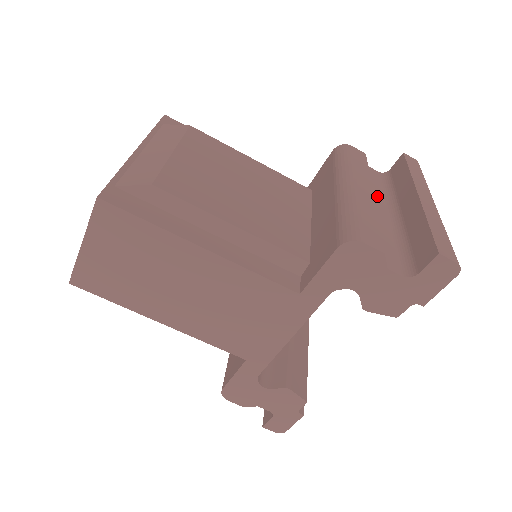
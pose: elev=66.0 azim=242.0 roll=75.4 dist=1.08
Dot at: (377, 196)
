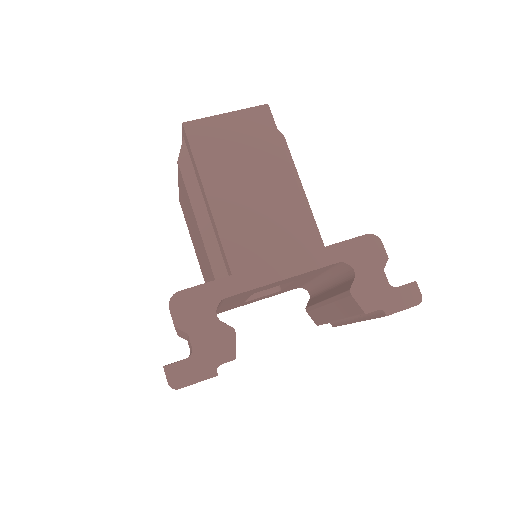
Dot at: occluded
